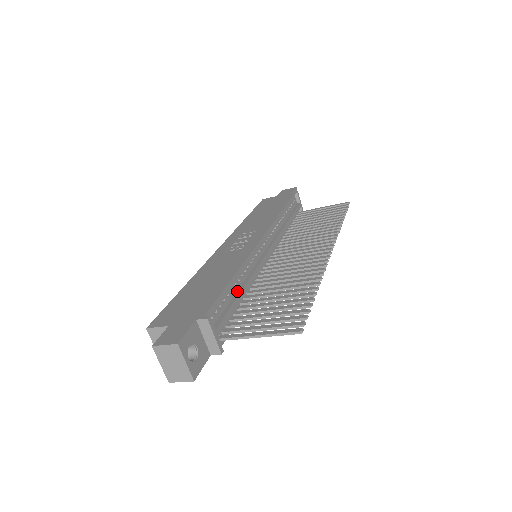
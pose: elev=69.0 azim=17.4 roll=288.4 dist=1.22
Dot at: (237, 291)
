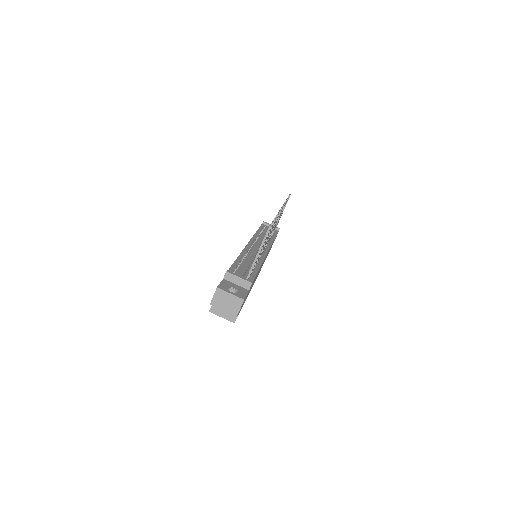
Dot at: occluded
